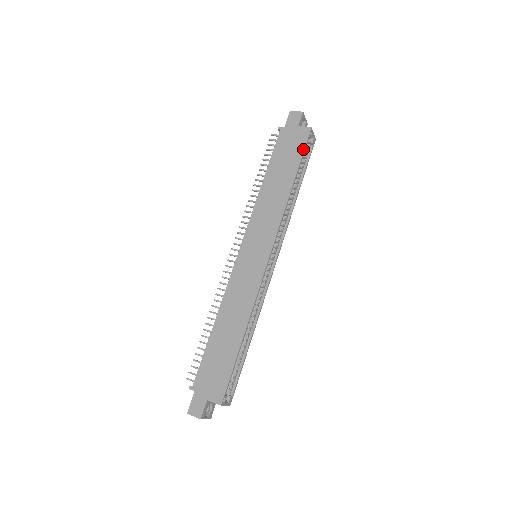
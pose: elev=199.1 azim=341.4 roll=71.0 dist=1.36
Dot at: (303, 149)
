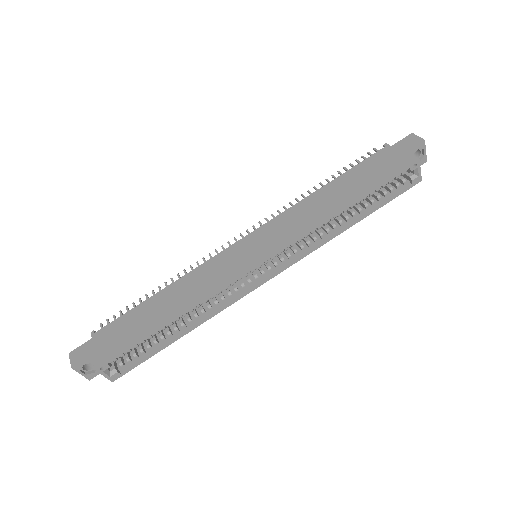
Dot at: (390, 176)
